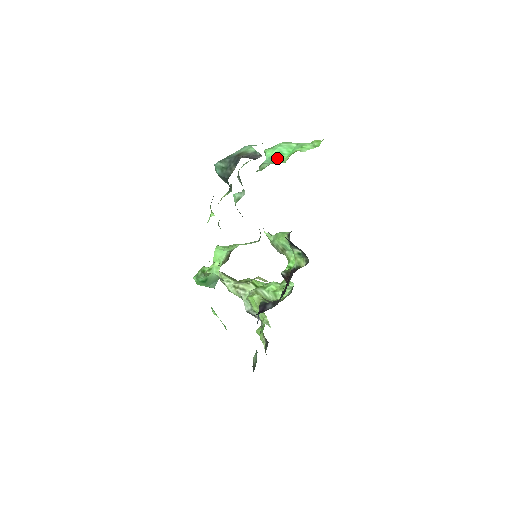
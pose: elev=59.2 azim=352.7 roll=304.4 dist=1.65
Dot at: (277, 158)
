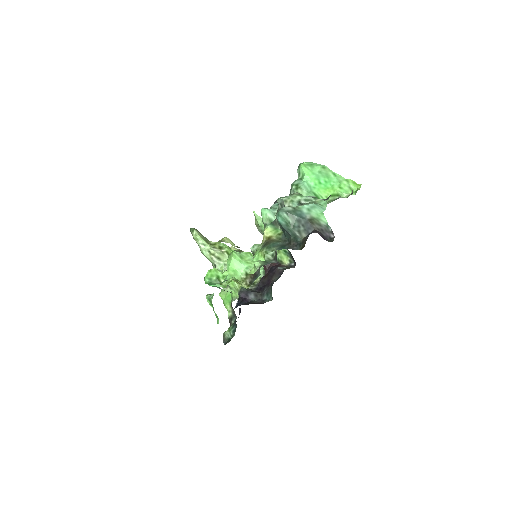
Dot at: (315, 188)
